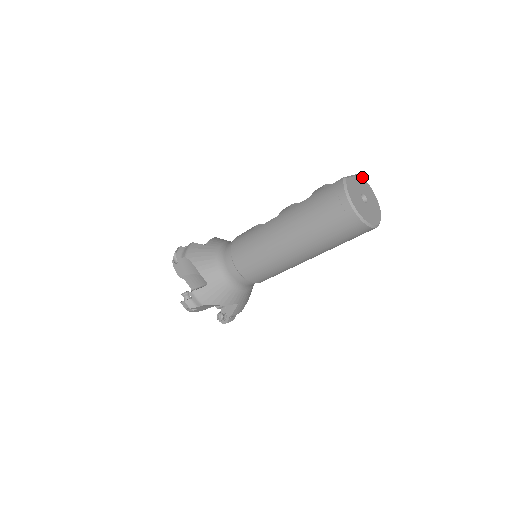
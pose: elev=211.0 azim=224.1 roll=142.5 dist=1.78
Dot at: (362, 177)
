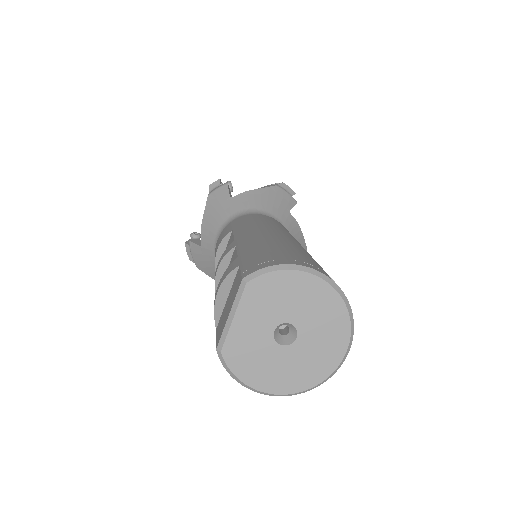
Dot at: (255, 278)
